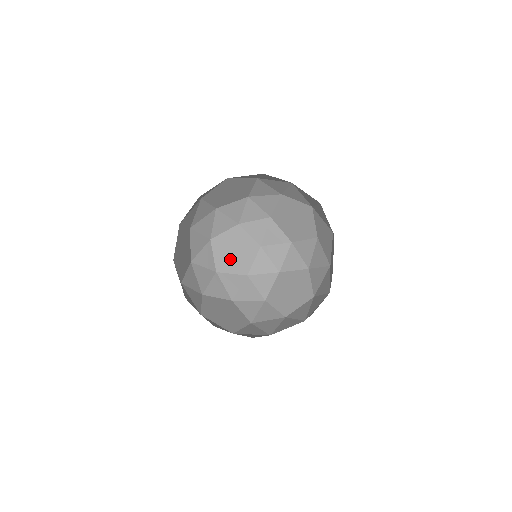
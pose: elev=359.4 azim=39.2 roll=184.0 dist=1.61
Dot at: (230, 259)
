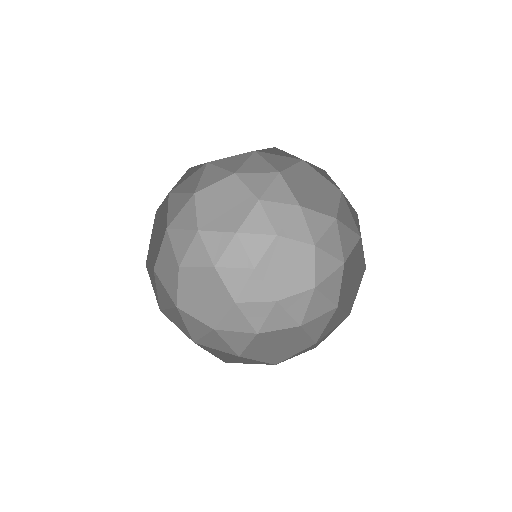
Dot at: (217, 215)
